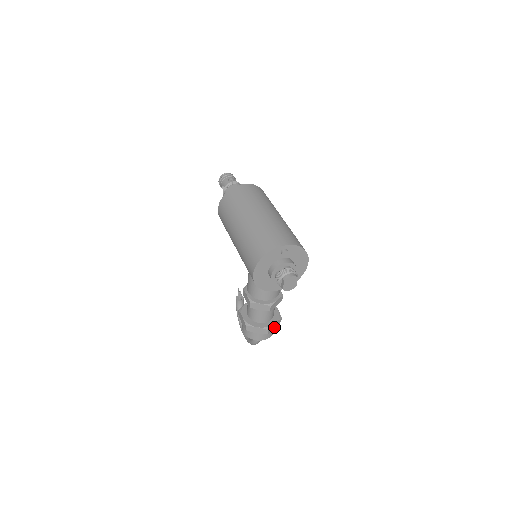
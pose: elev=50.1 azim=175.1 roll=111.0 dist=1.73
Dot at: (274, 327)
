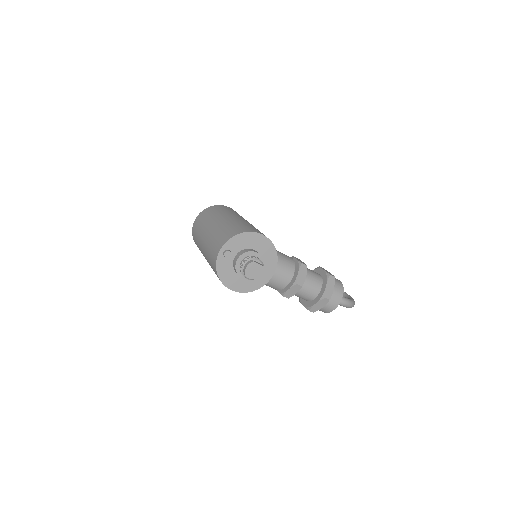
Dot at: (331, 288)
